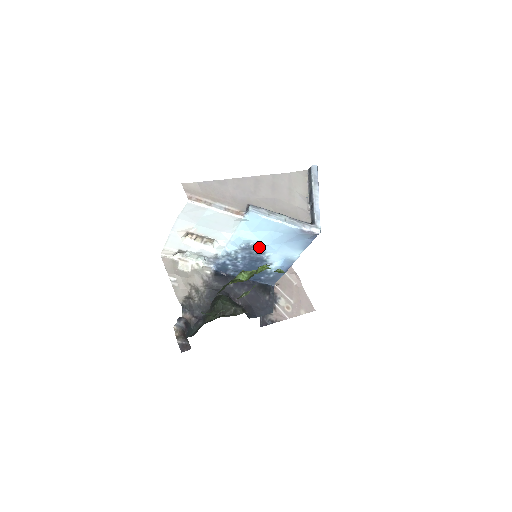
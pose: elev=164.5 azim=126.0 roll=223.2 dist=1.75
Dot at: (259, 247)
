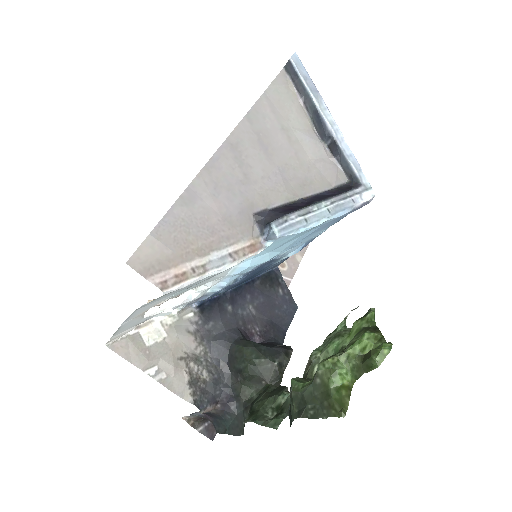
Dot at: (275, 256)
